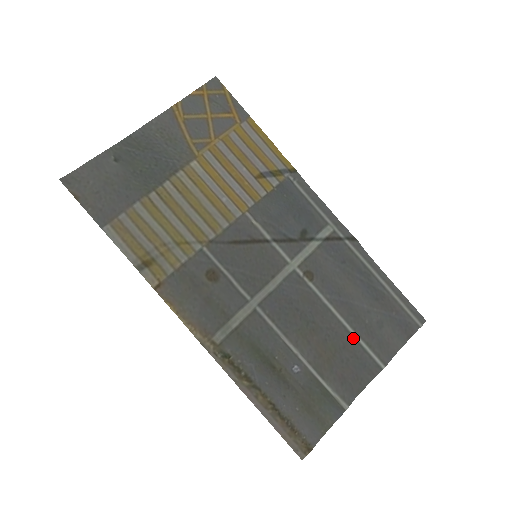
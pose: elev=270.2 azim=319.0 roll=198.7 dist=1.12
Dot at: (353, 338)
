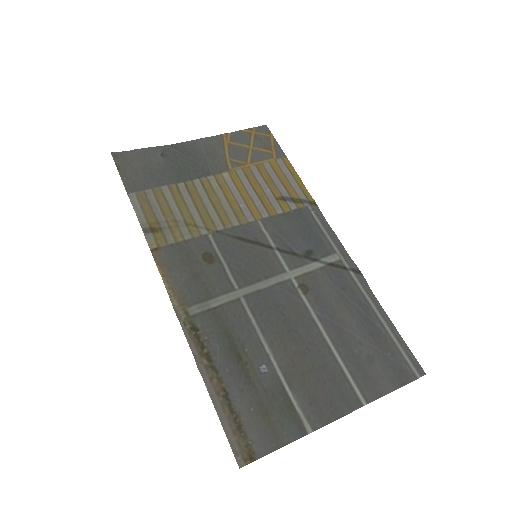
Dot at: (336, 362)
